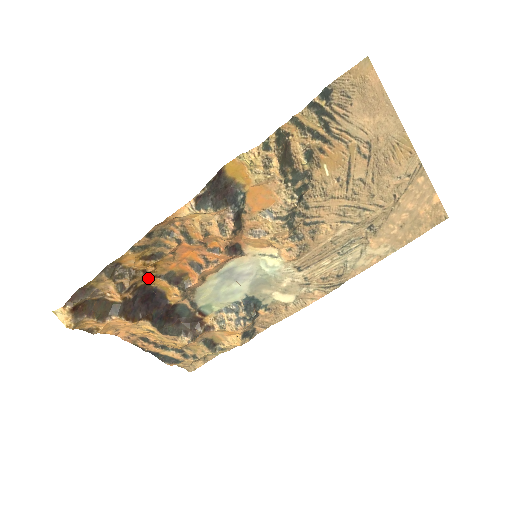
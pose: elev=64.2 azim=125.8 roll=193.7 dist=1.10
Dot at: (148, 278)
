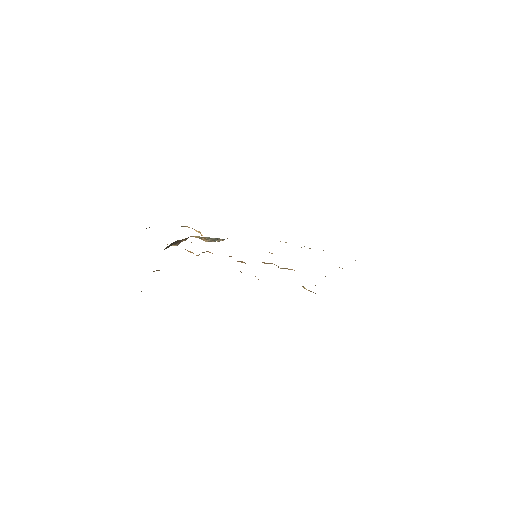
Dot at: occluded
